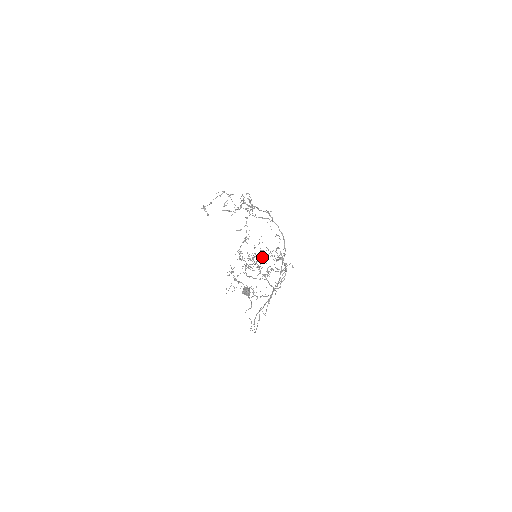
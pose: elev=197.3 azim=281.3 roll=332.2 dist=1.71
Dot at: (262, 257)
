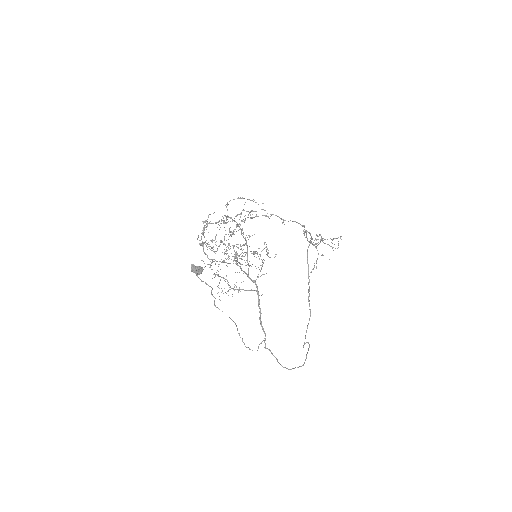
Dot at: (224, 236)
